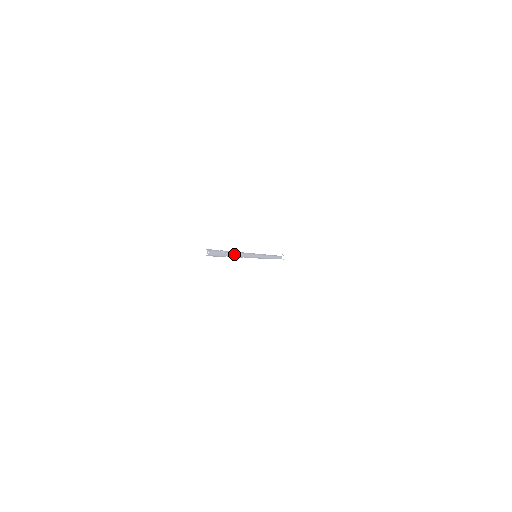
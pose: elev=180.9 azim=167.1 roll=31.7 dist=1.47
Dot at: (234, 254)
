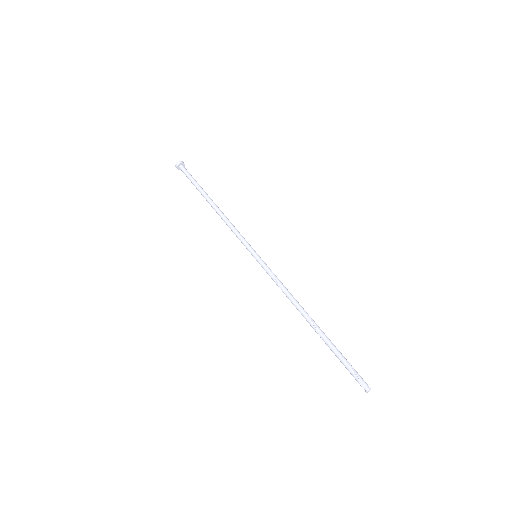
Dot at: (316, 327)
